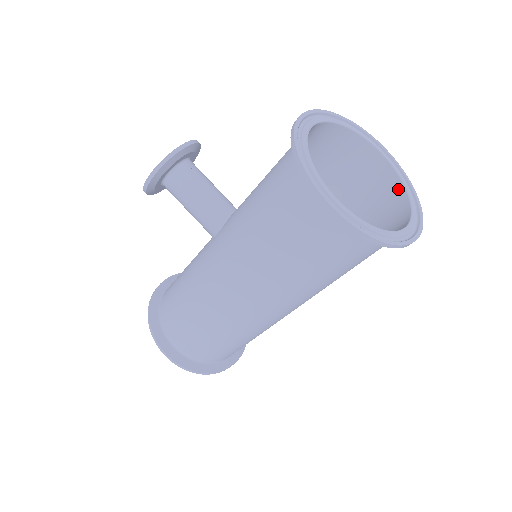
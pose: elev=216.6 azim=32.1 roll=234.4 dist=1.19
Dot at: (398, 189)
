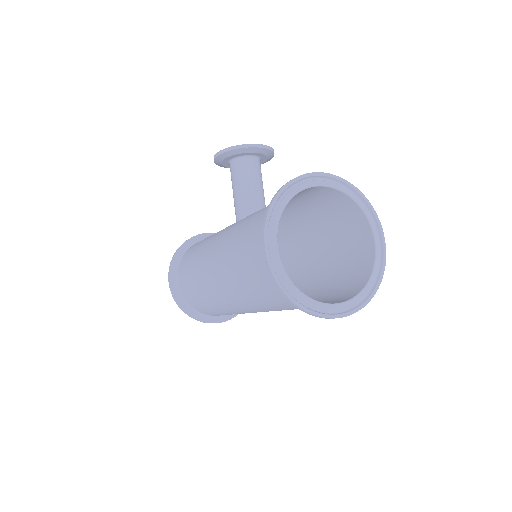
Dot at: (366, 276)
